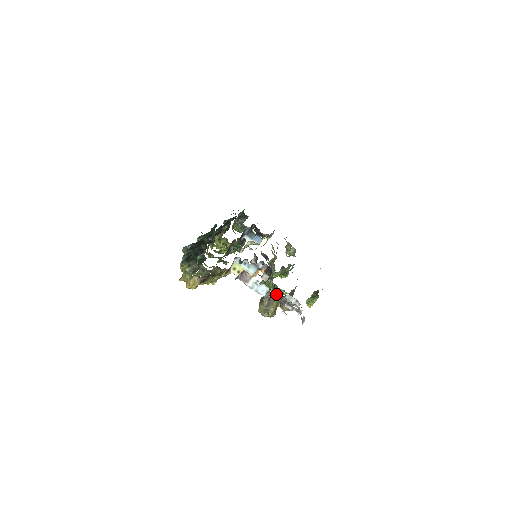
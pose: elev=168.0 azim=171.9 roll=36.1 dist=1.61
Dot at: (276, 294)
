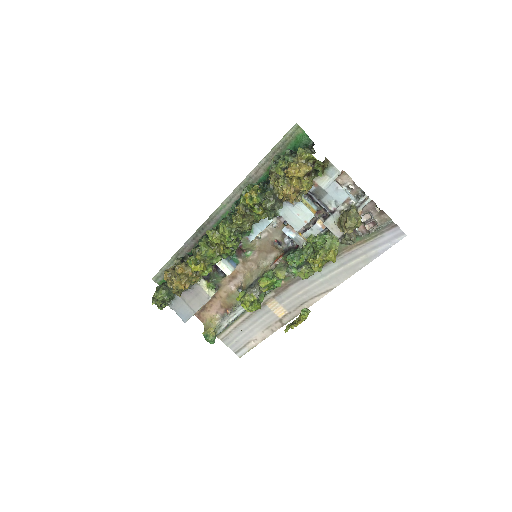
Dot at: (330, 238)
